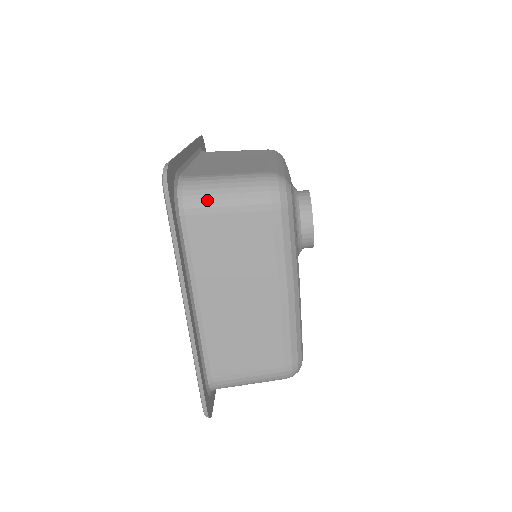
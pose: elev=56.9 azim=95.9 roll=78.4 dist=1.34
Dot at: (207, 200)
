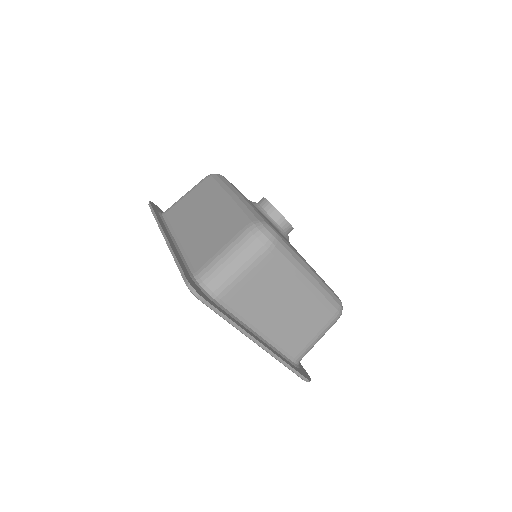
Dot at: (176, 202)
